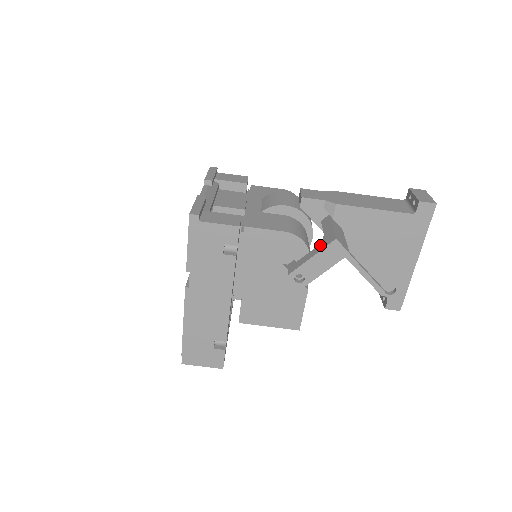
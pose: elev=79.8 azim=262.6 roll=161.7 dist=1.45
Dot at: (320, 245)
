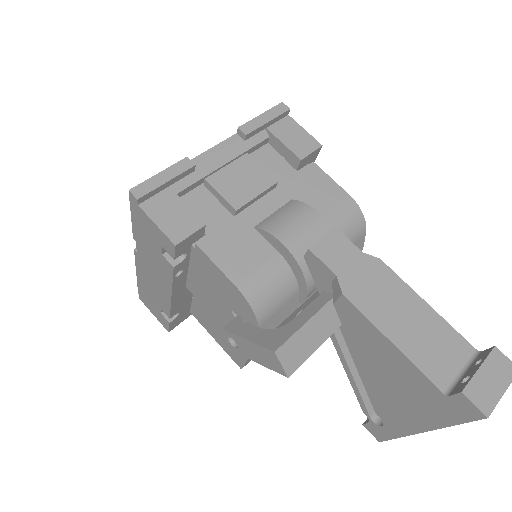
Dot at: (267, 334)
